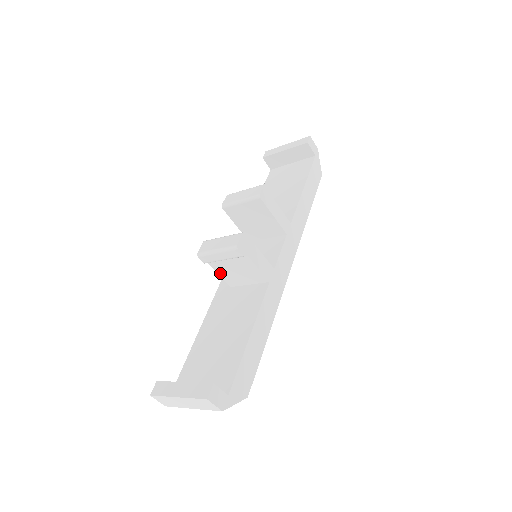
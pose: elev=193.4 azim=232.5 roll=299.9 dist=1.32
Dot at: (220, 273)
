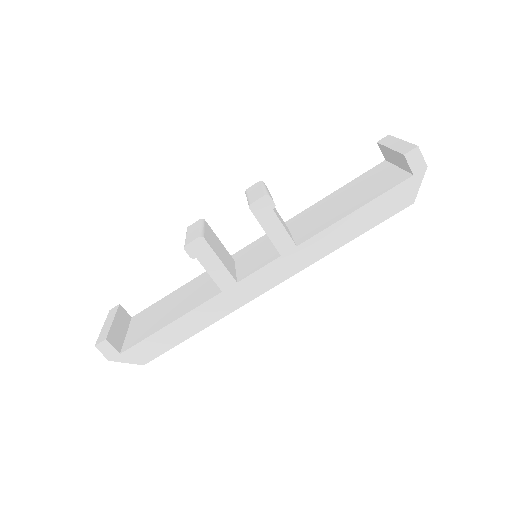
Dot at: occluded
